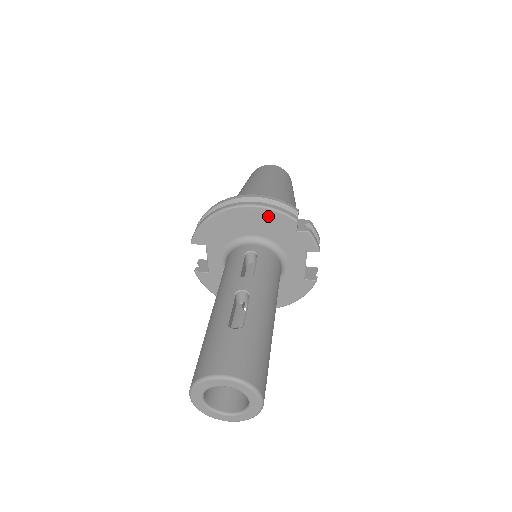
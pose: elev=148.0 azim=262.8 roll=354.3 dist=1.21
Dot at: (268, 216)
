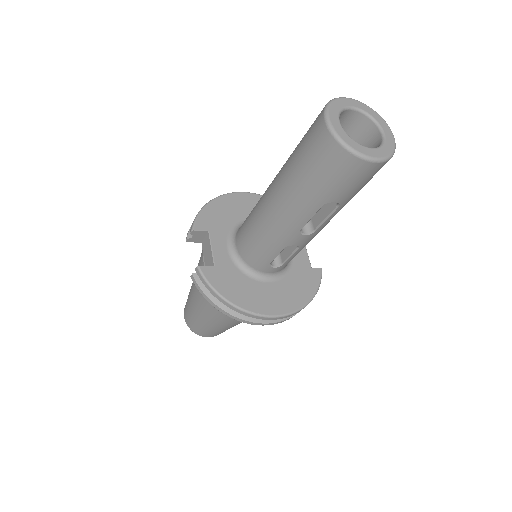
Dot at: occluded
